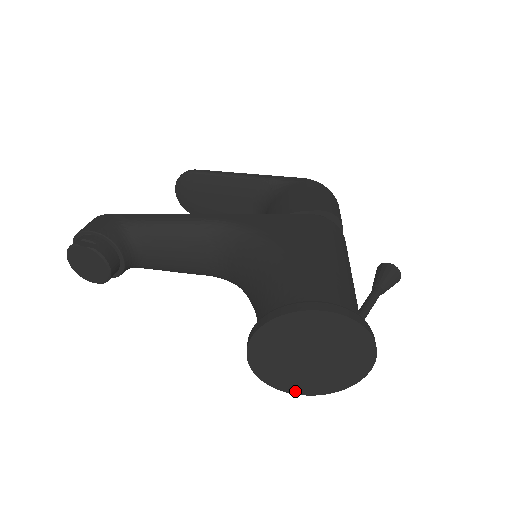
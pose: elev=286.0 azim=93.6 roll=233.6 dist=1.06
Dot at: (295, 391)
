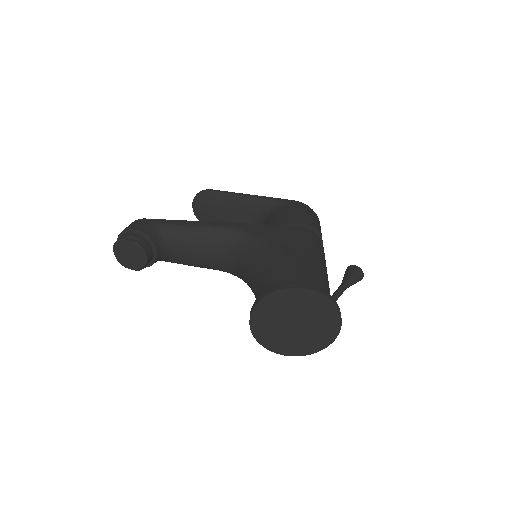
Dot at: (282, 352)
